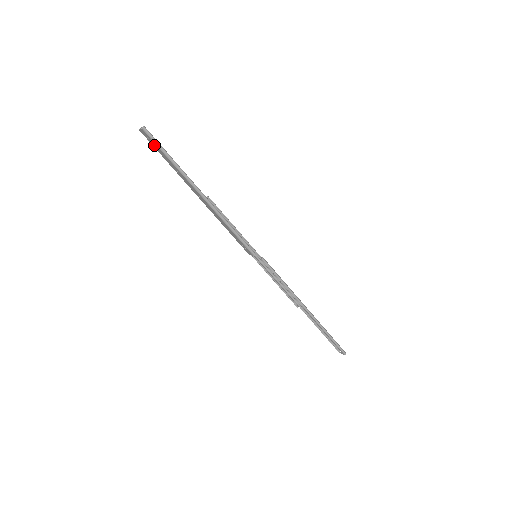
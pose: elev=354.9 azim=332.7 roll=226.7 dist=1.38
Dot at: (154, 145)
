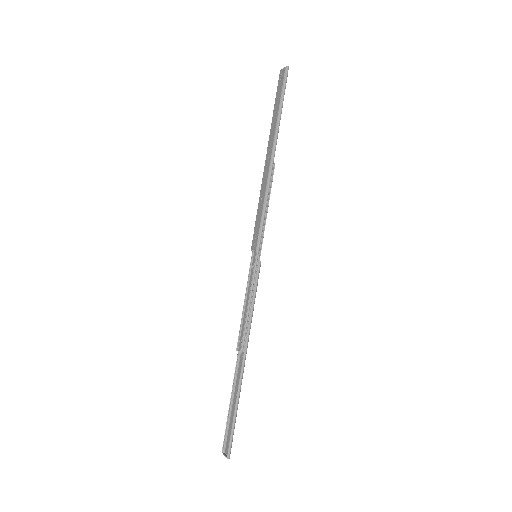
Dot at: (279, 88)
